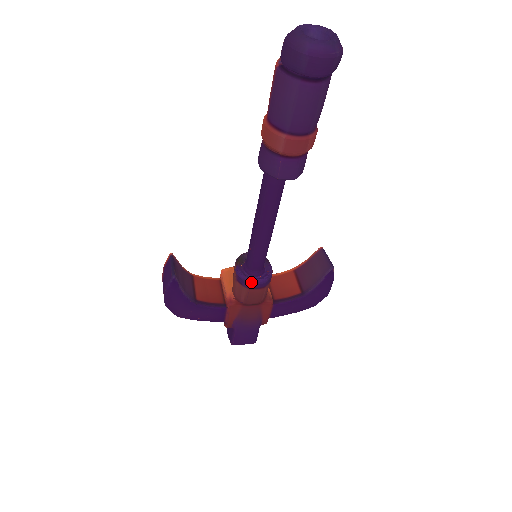
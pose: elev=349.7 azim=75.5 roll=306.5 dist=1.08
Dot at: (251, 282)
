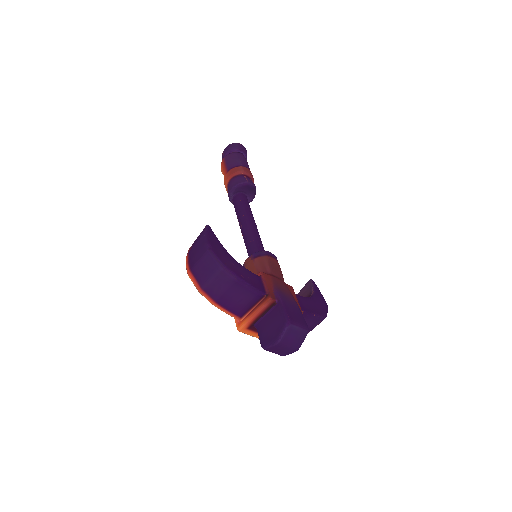
Dot at: (266, 251)
